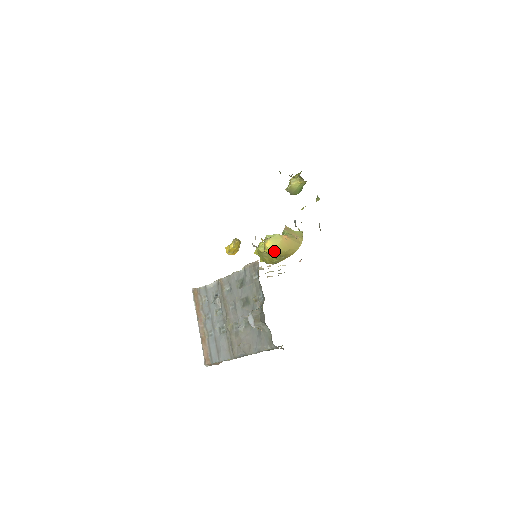
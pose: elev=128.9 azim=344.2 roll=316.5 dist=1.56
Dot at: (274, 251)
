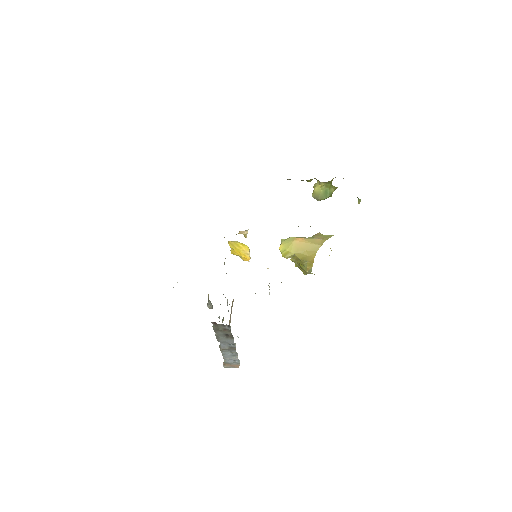
Dot at: (288, 254)
